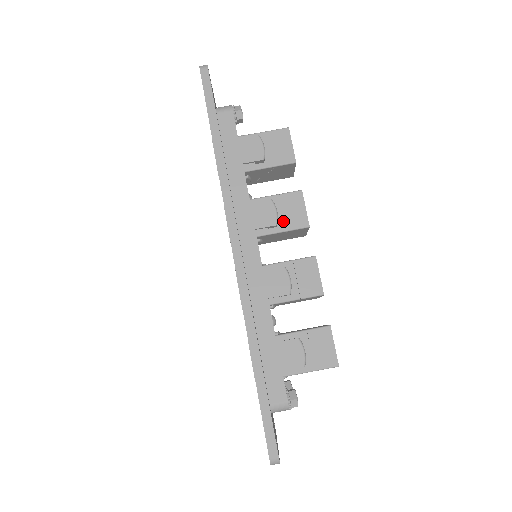
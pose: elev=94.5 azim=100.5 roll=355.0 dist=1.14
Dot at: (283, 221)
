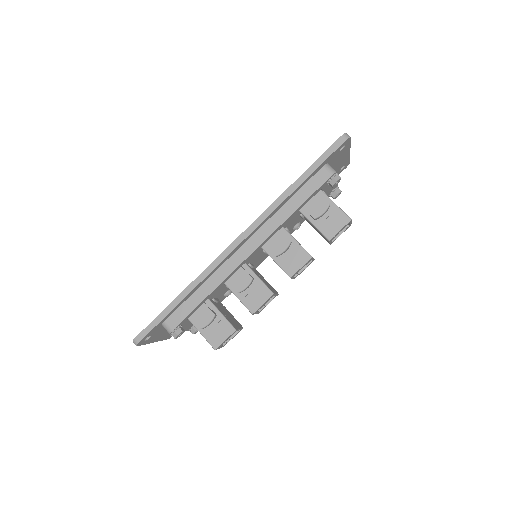
Dot at: (283, 258)
